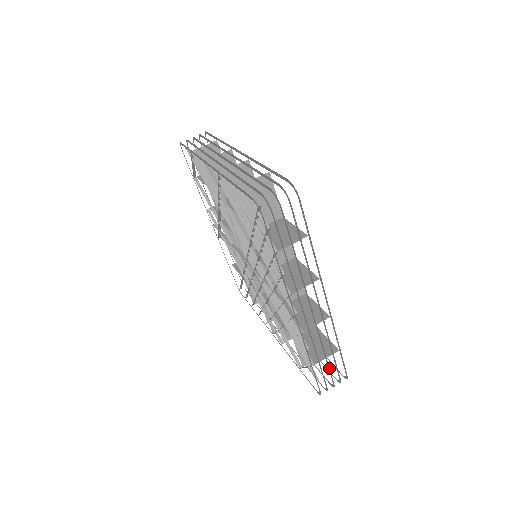
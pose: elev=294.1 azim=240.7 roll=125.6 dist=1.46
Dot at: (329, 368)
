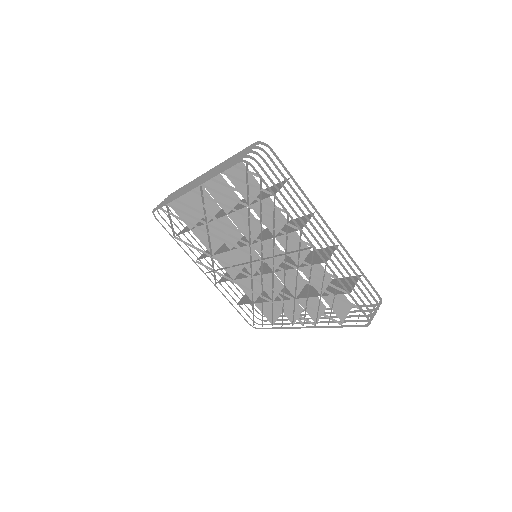
Dot at: (363, 292)
